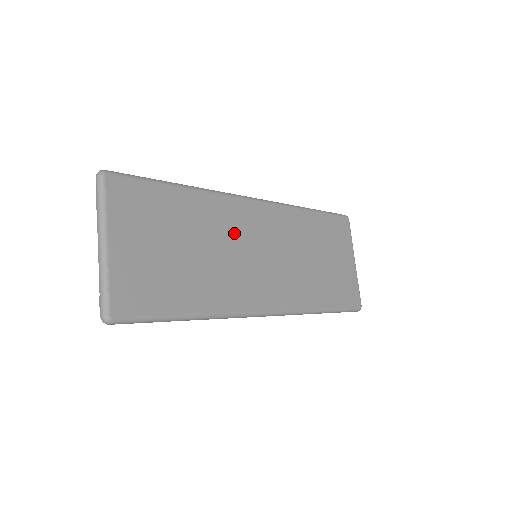
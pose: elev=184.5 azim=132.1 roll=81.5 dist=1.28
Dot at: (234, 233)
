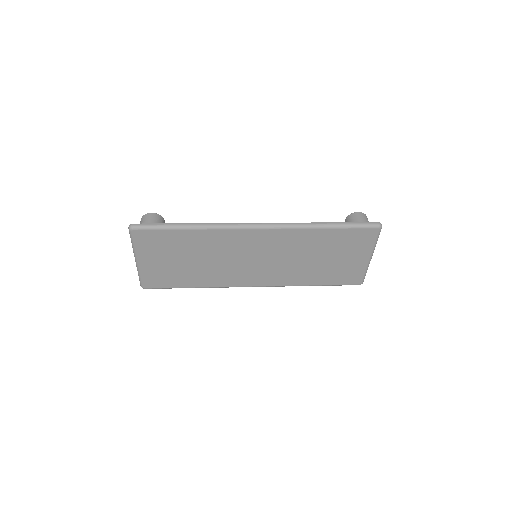
Dot at: (233, 250)
